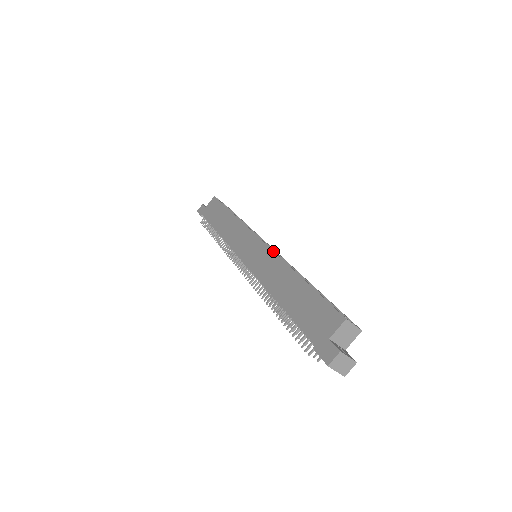
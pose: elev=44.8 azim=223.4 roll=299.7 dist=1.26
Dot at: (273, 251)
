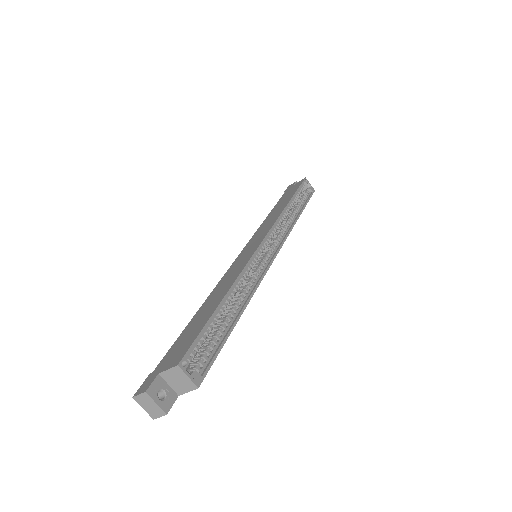
Dot at: (249, 259)
